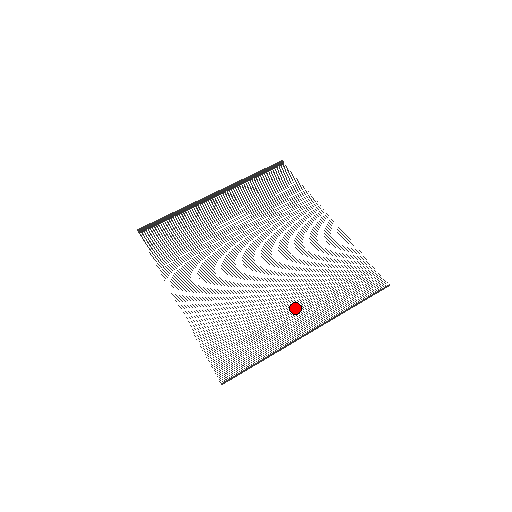
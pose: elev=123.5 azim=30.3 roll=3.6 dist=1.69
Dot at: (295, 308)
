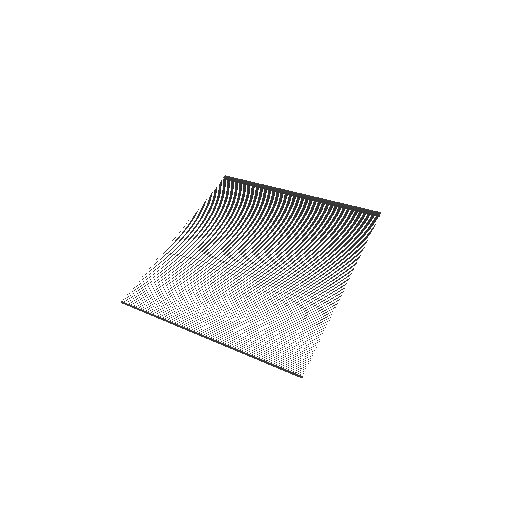
Dot at: occluded
